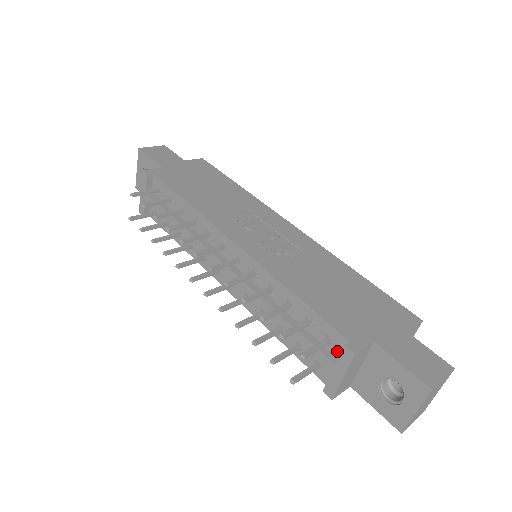
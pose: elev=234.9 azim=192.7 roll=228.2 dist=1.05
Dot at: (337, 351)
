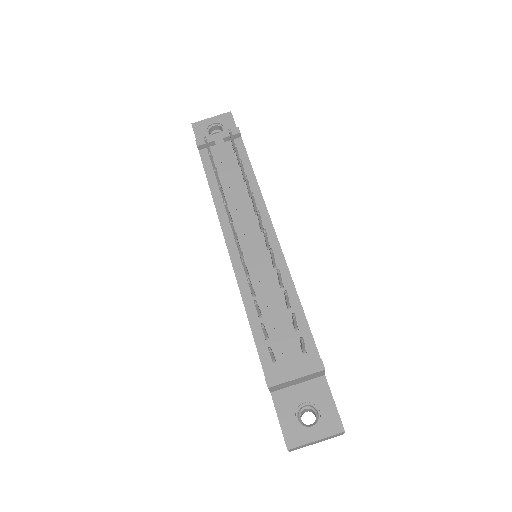
Dot at: (302, 359)
